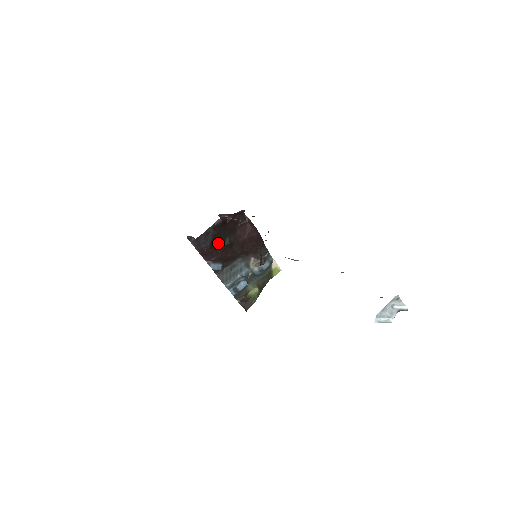
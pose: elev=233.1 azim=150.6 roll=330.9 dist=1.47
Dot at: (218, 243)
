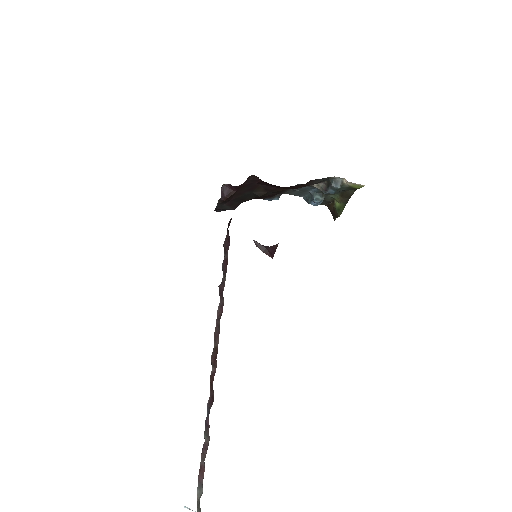
Dot at: (245, 200)
